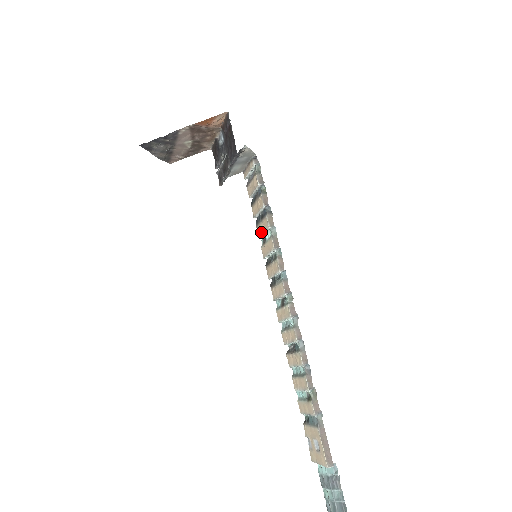
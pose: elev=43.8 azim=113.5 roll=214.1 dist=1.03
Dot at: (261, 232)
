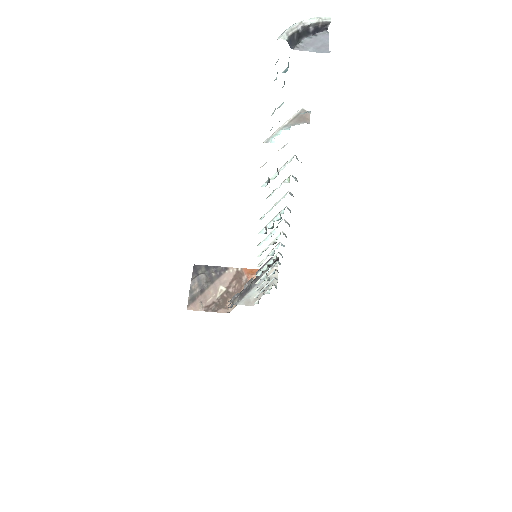
Dot at: (262, 277)
